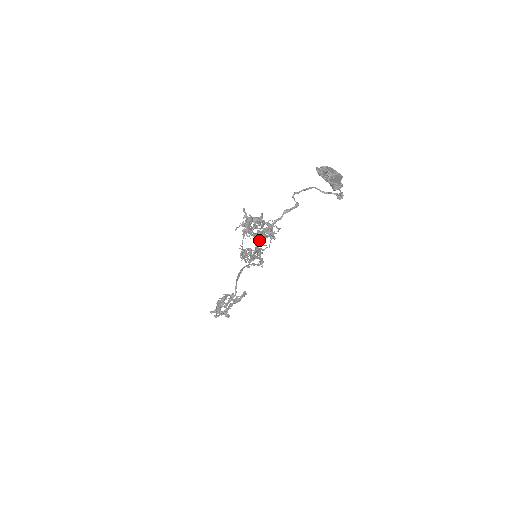
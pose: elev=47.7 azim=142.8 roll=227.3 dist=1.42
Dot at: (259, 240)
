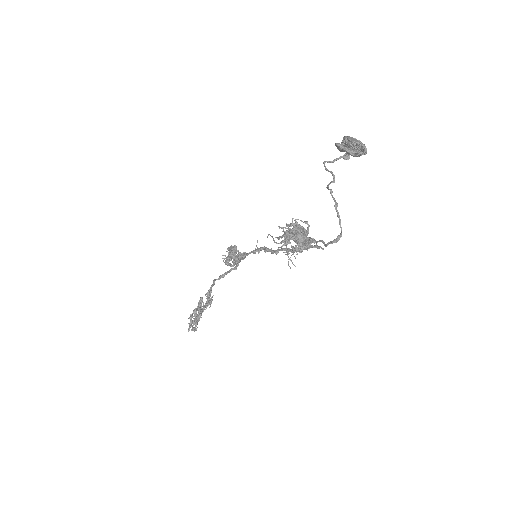
Dot at: occluded
